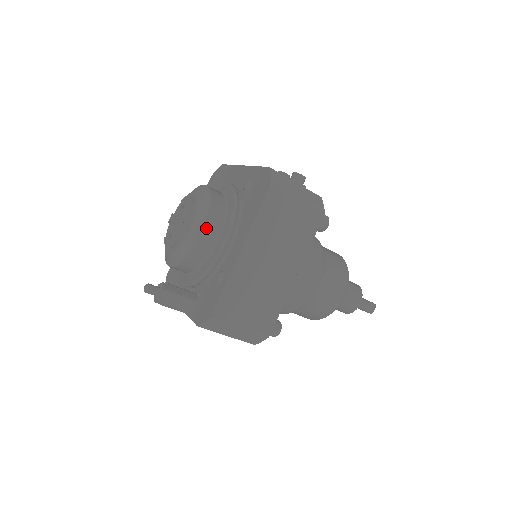
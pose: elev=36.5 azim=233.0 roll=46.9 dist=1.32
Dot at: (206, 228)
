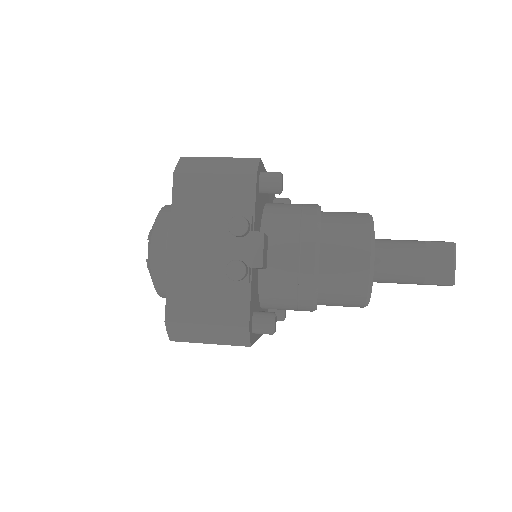
Dot at: occluded
